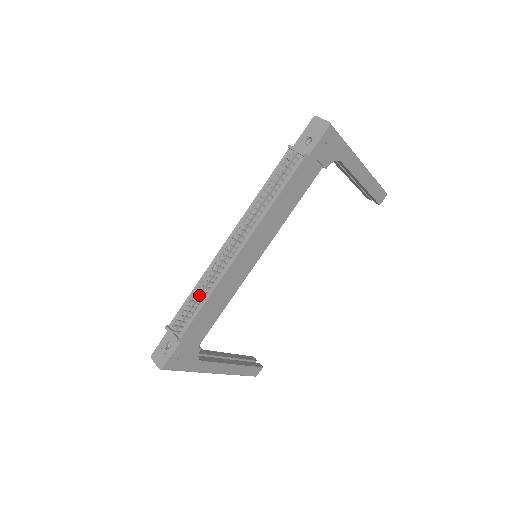
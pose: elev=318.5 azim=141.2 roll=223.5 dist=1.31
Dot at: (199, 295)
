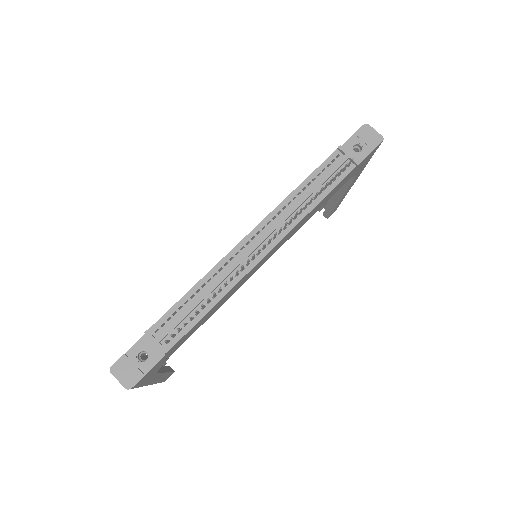
Dot at: (205, 297)
